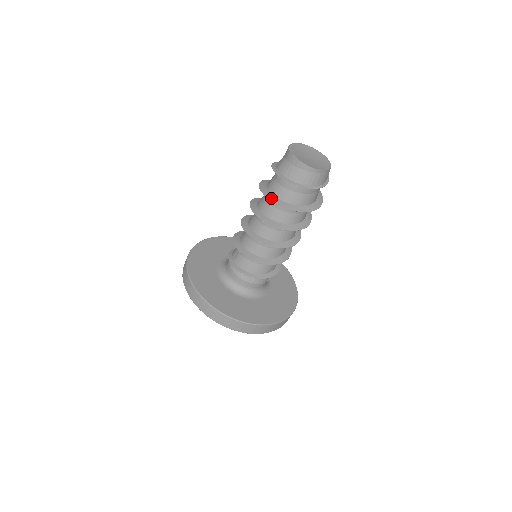
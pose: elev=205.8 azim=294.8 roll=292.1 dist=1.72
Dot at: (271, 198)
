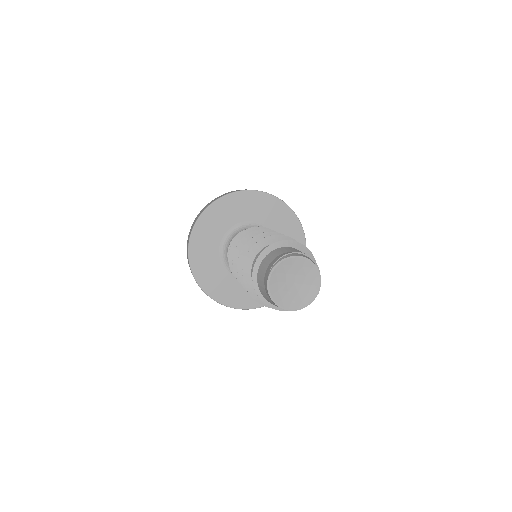
Dot at: (249, 288)
